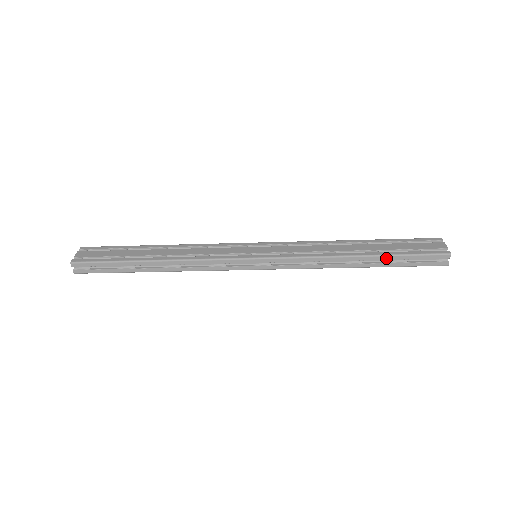
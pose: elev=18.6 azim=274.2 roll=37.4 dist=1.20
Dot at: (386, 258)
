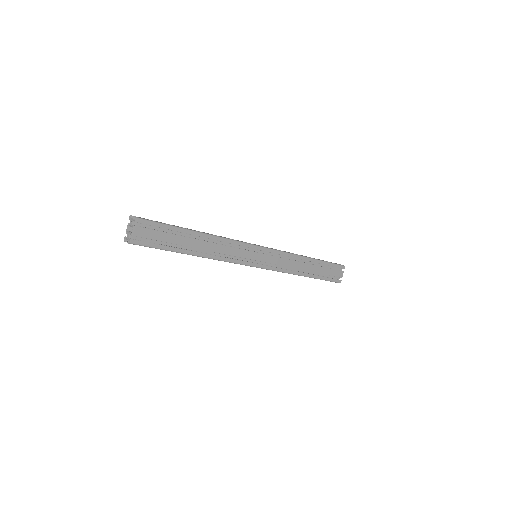
Dot at: (315, 278)
